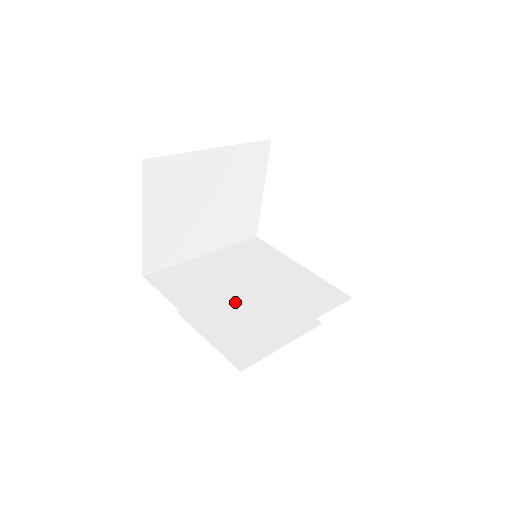
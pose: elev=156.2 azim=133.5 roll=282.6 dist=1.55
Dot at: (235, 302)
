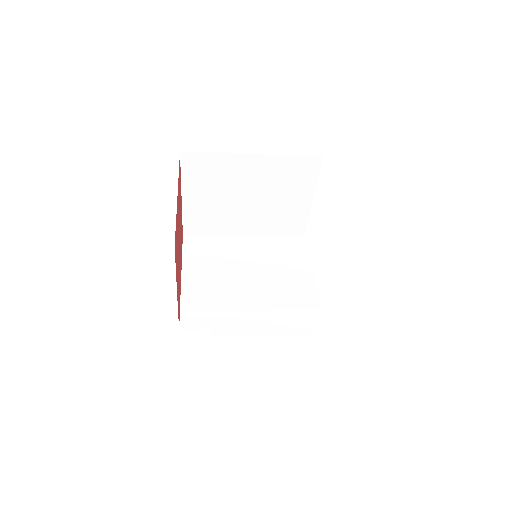
Dot at: (226, 285)
